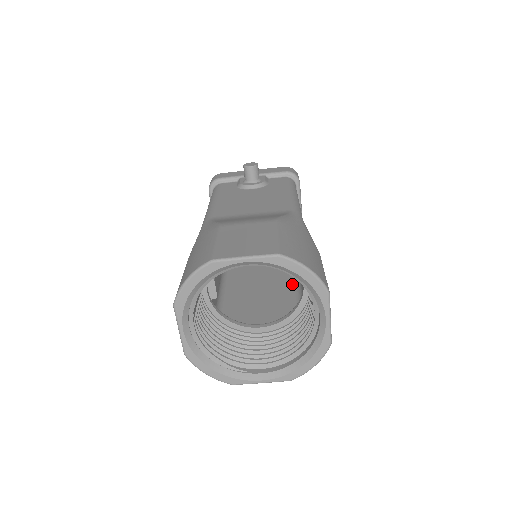
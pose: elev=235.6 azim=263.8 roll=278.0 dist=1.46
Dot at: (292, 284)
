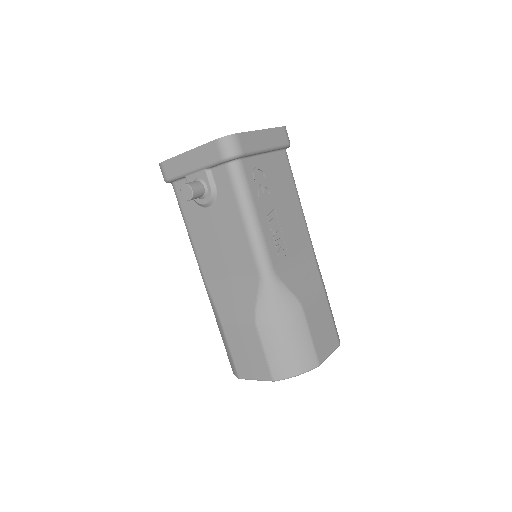
Dot at: occluded
